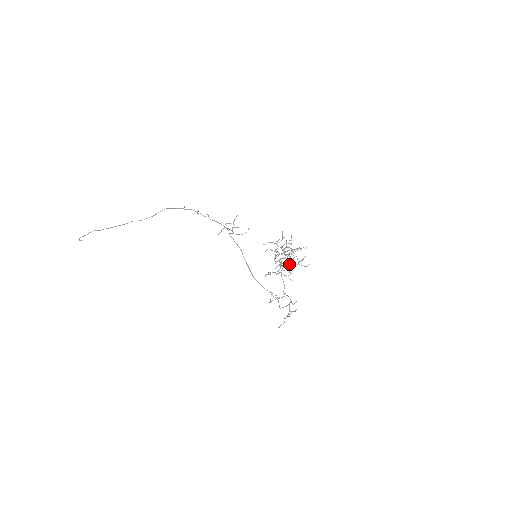
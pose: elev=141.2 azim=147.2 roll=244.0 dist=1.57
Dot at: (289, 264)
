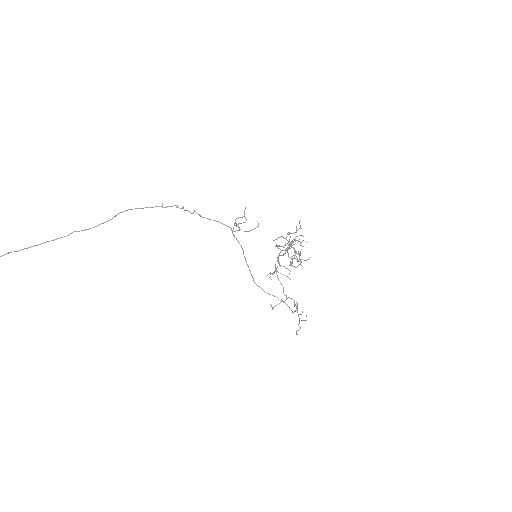
Dot at: occluded
